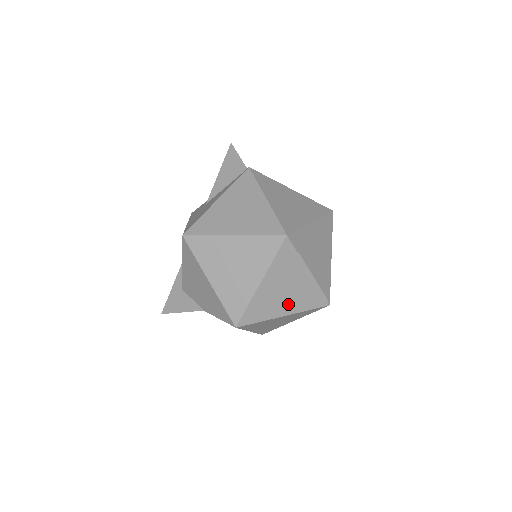
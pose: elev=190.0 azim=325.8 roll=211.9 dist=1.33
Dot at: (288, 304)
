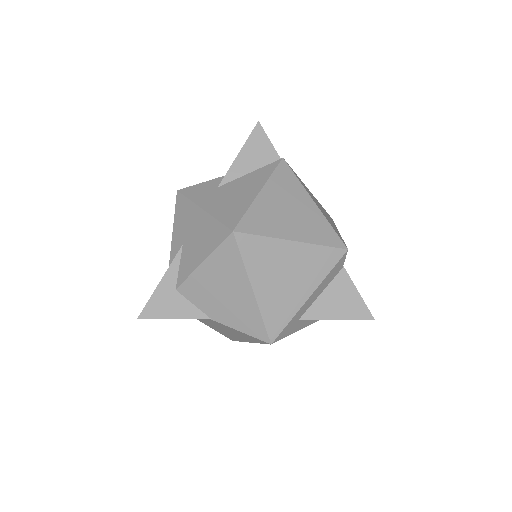
Dot at: occluded
